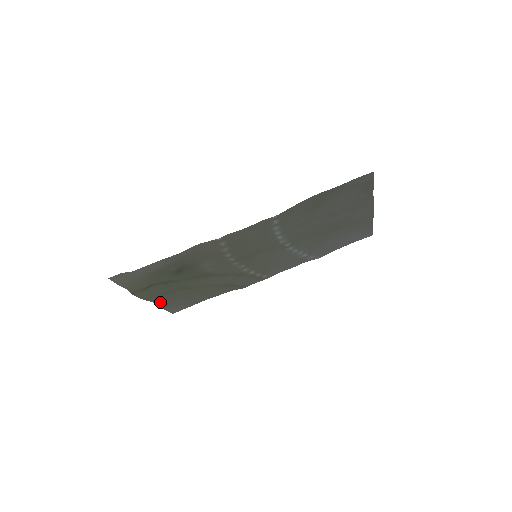
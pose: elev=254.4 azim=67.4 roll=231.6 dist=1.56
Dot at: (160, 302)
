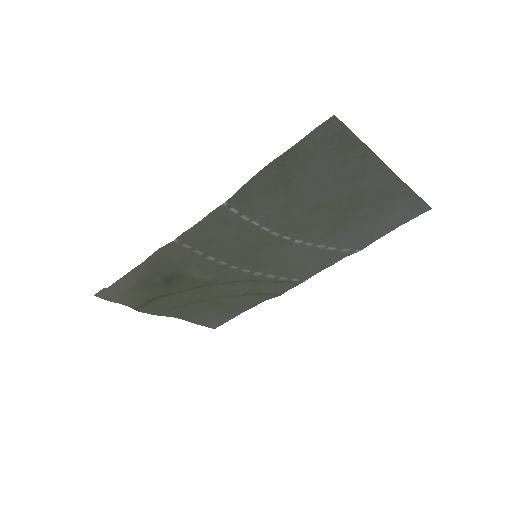
Dot at: (185, 317)
